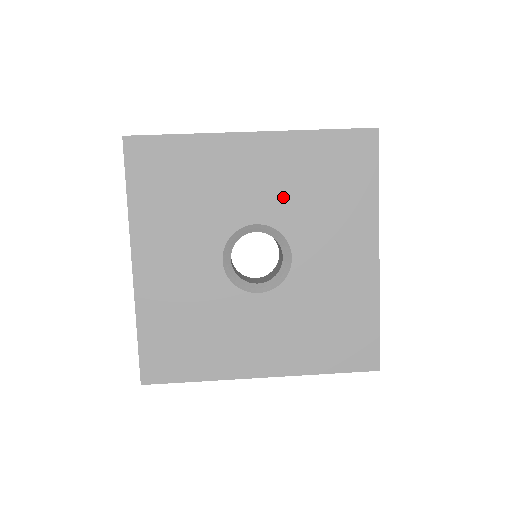
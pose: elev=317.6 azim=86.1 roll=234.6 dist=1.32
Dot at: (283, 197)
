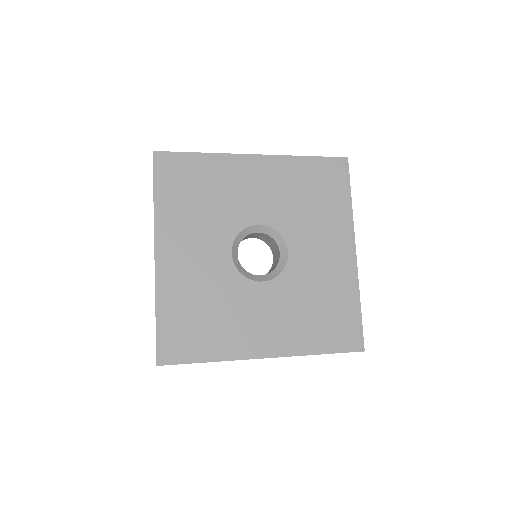
Dot at: (280, 204)
